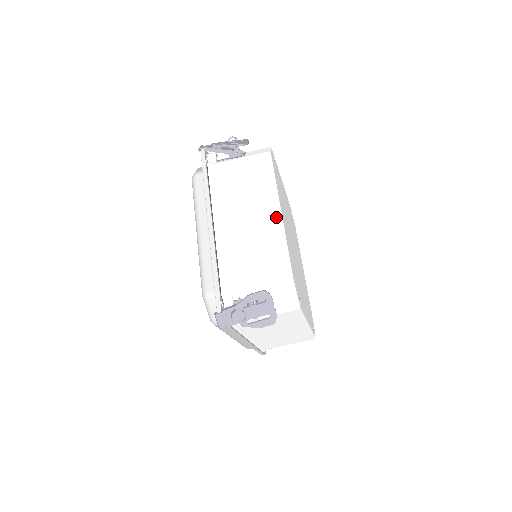
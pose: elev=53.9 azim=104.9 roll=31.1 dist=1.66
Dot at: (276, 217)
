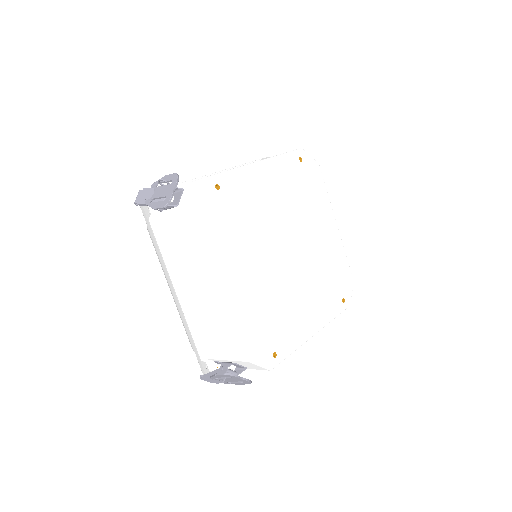
Dot at: (220, 293)
